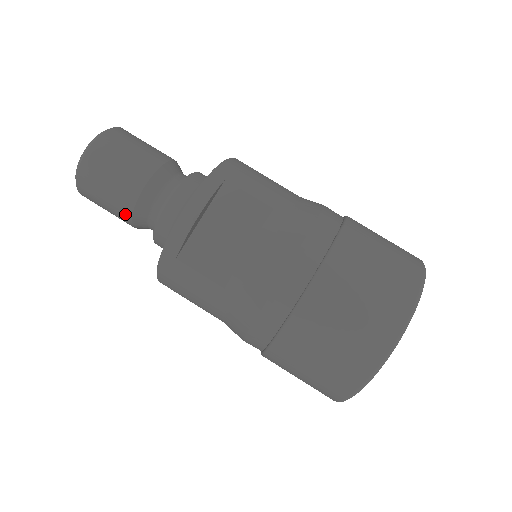
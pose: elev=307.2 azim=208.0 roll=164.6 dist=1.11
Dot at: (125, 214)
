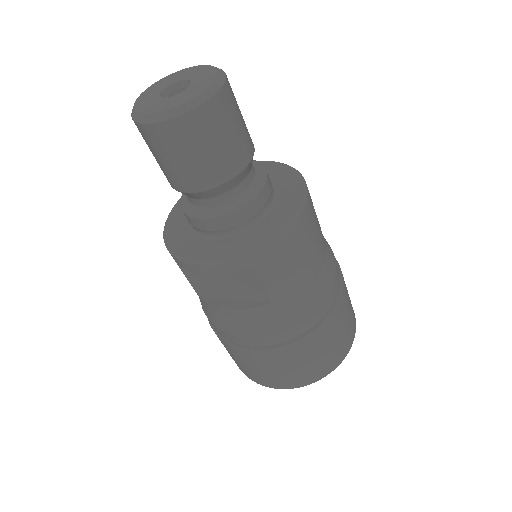
Dot at: occluded
